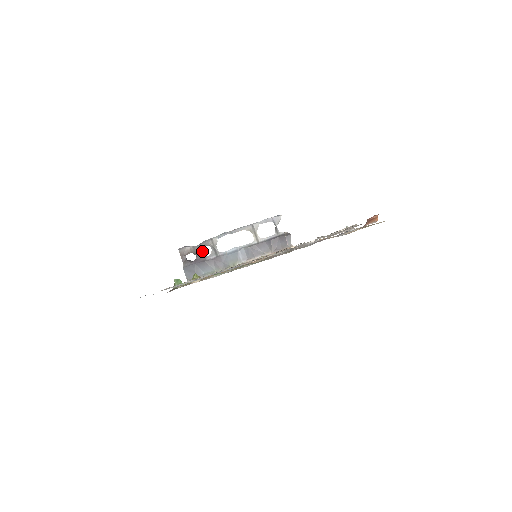
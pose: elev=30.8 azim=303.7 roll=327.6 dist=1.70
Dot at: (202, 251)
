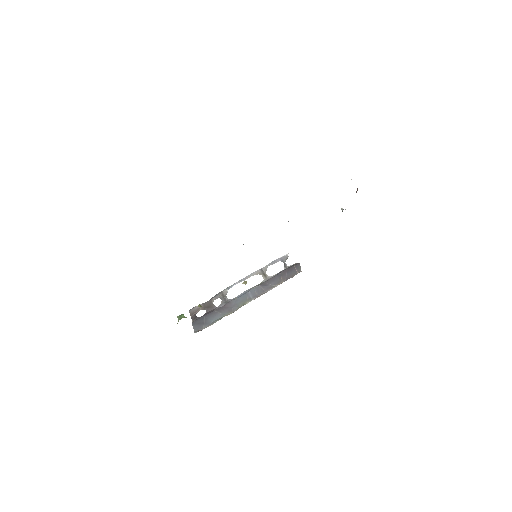
Dot at: (212, 304)
